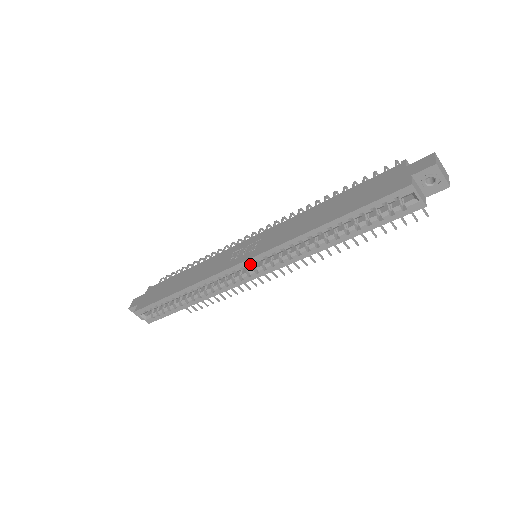
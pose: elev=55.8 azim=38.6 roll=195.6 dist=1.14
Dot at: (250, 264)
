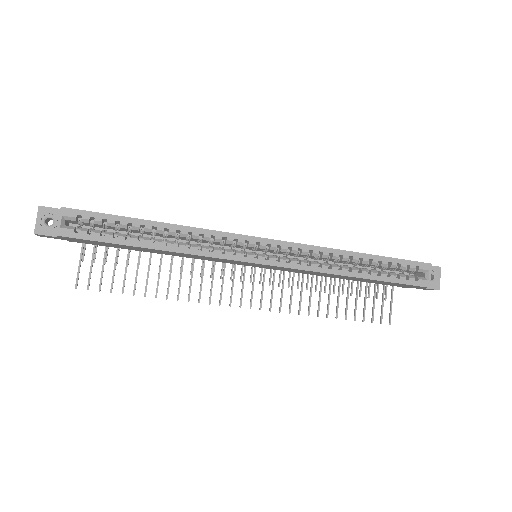
Dot at: (265, 248)
